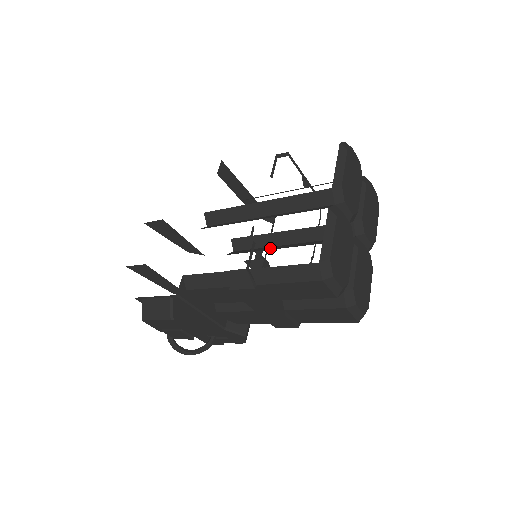
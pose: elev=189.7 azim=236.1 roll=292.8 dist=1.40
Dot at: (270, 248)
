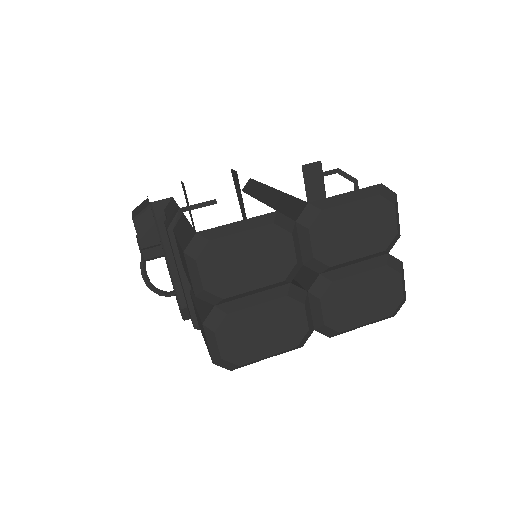
Dot at: occluded
